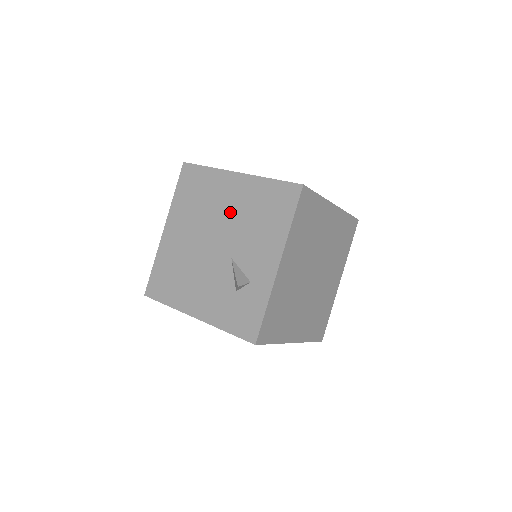
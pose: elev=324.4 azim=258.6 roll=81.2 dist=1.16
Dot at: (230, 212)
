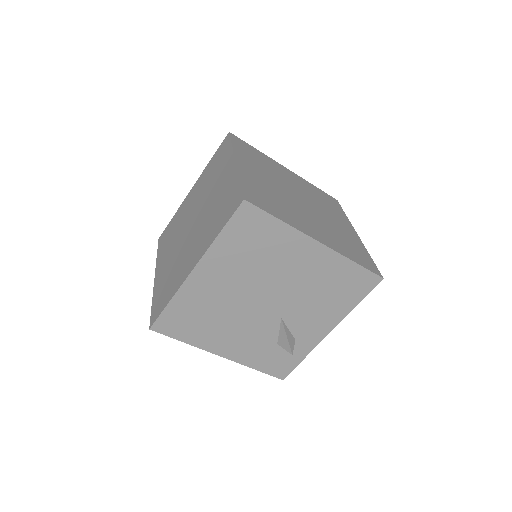
Dot at: (295, 279)
